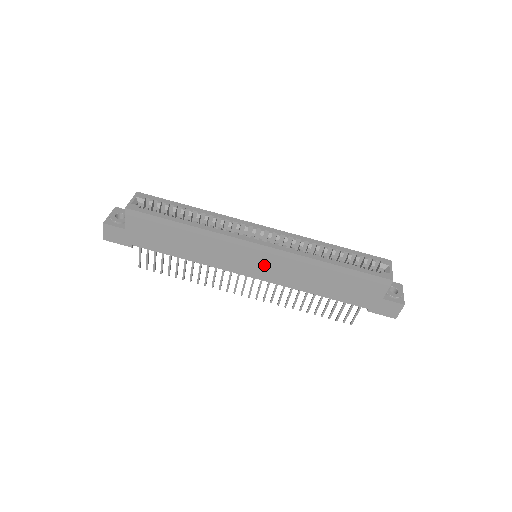
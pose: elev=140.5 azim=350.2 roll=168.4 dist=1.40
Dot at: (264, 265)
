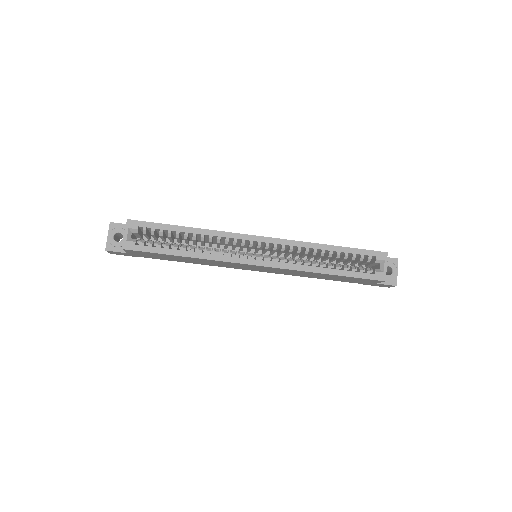
Dot at: (264, 269)
